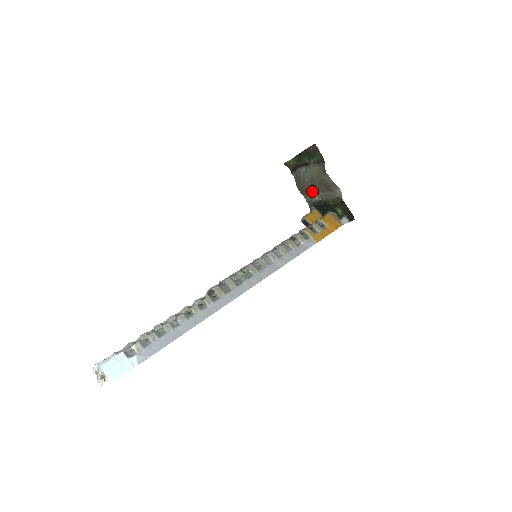
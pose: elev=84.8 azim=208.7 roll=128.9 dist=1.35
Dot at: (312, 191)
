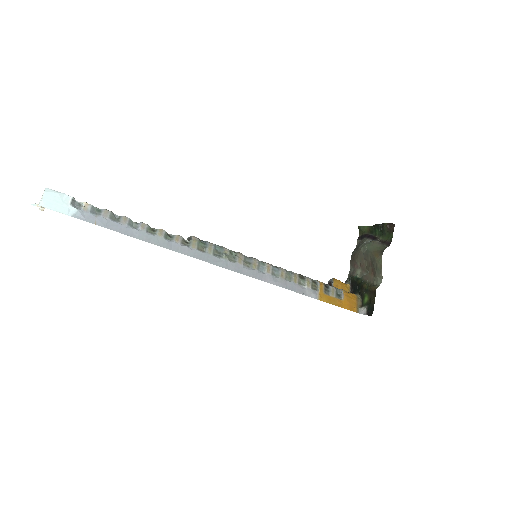
Dot at: (360, 265)
